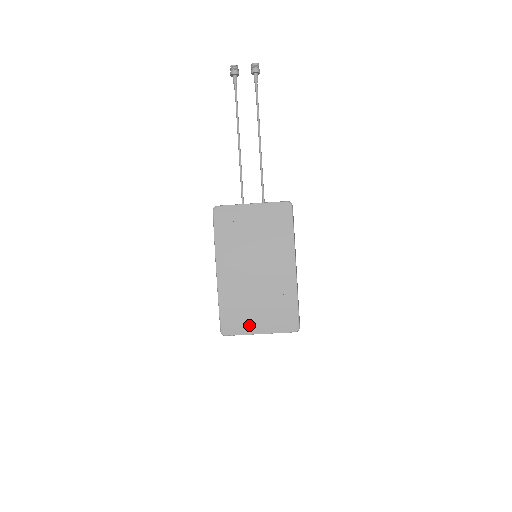
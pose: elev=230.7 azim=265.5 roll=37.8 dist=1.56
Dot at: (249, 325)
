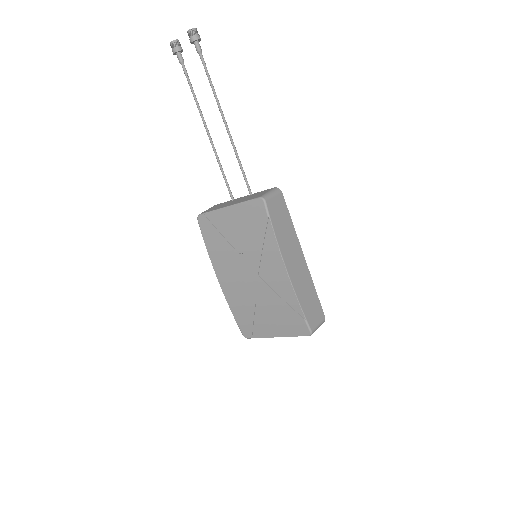
Dot at: (264, 329)
